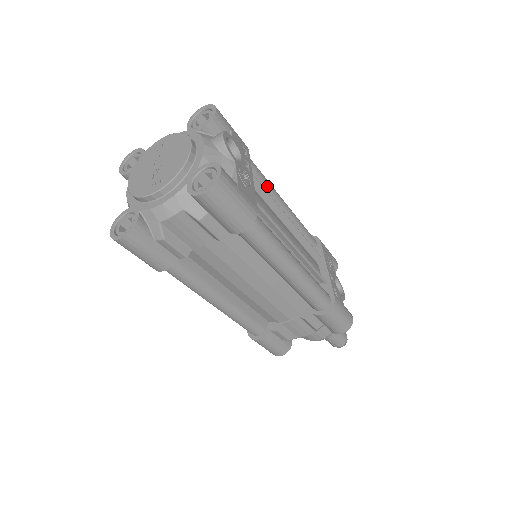
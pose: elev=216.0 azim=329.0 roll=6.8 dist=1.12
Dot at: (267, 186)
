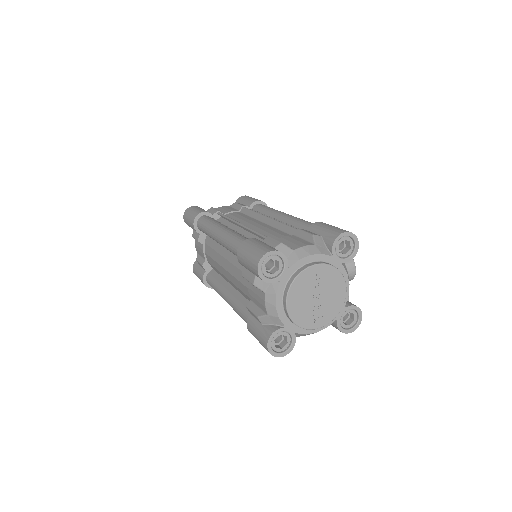
Dot at: occluded
